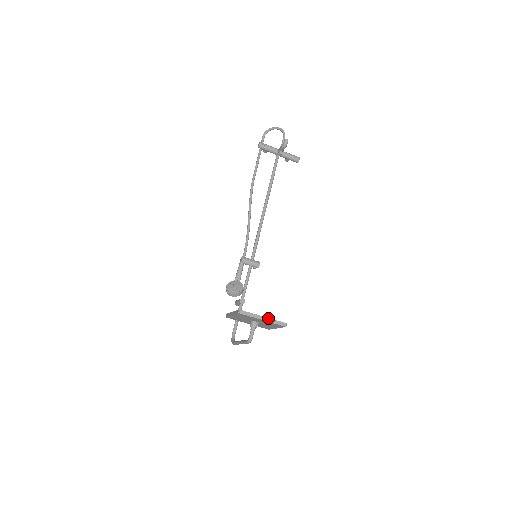
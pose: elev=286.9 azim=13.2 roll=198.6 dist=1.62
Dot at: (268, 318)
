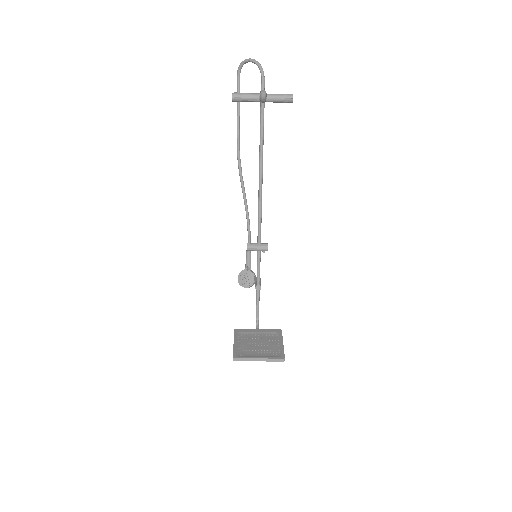
Dot at: (264, 359)
